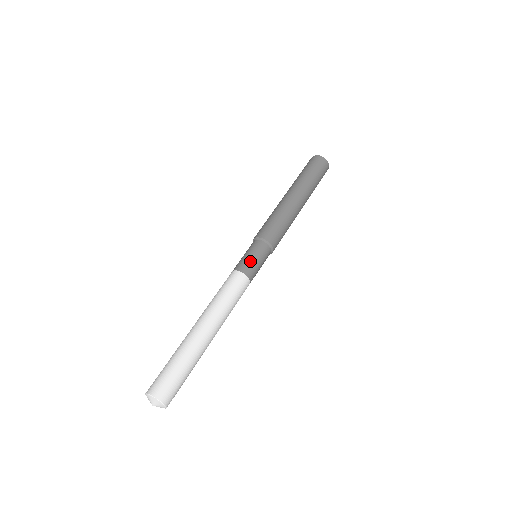
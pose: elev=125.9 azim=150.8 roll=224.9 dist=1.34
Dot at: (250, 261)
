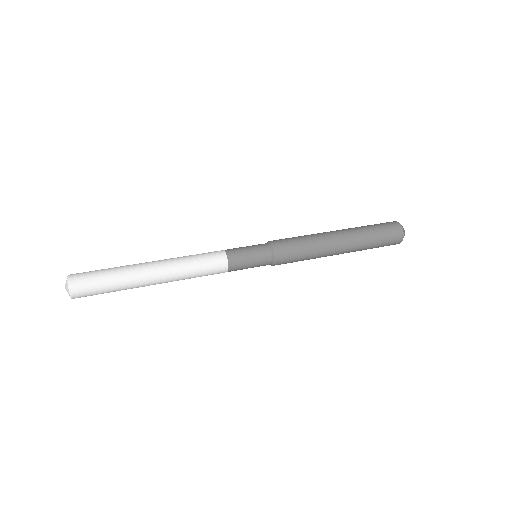
Dot at: (243, 256)
